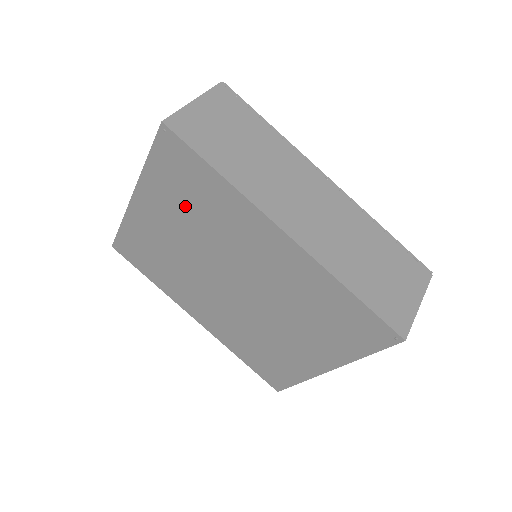
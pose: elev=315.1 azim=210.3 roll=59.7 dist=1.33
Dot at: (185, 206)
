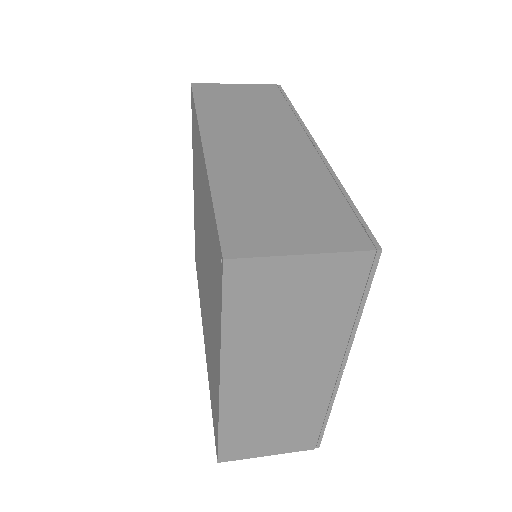
Dot at: occluded
